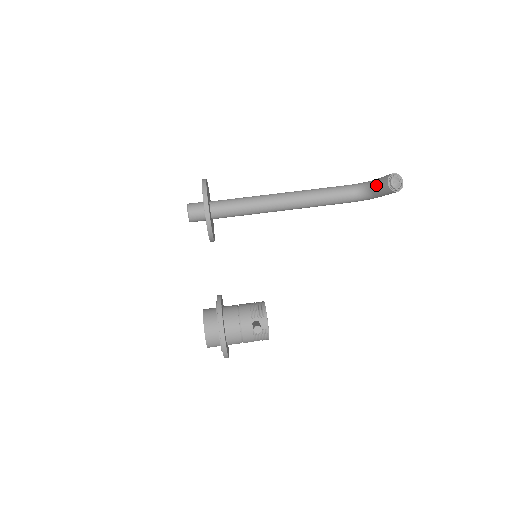
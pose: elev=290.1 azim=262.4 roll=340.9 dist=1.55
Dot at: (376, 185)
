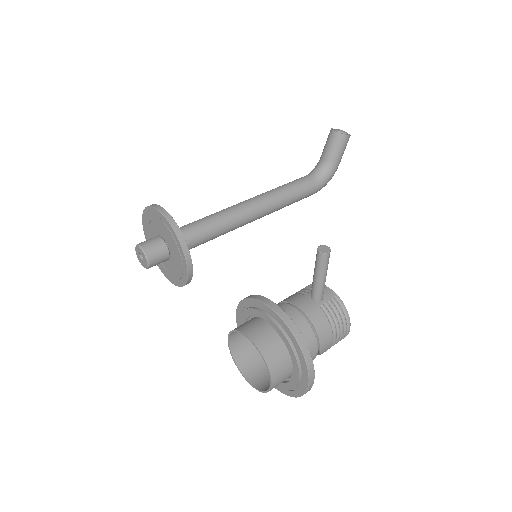
Dot at: (326, 149)
